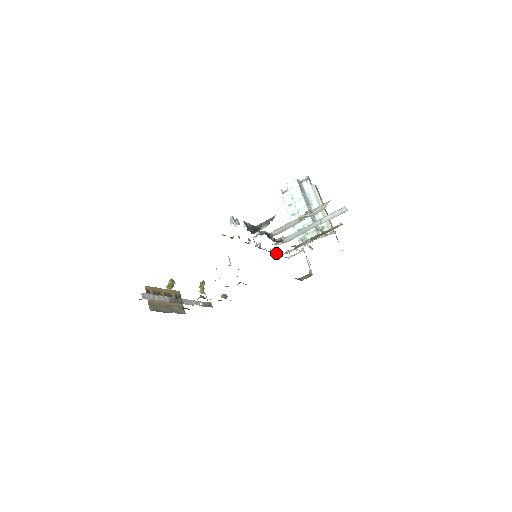
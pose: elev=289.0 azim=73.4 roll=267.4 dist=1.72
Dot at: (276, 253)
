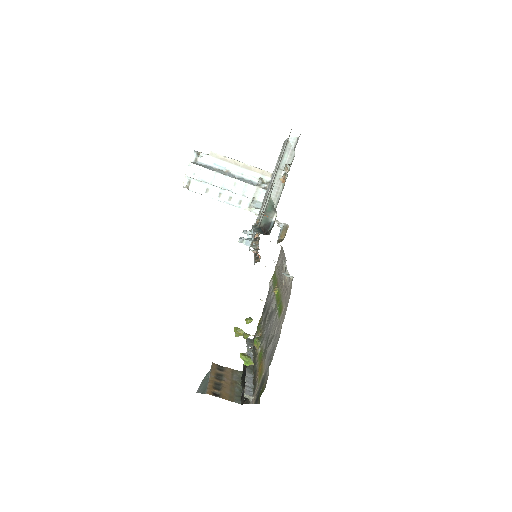
Dot at: (255, 238)
